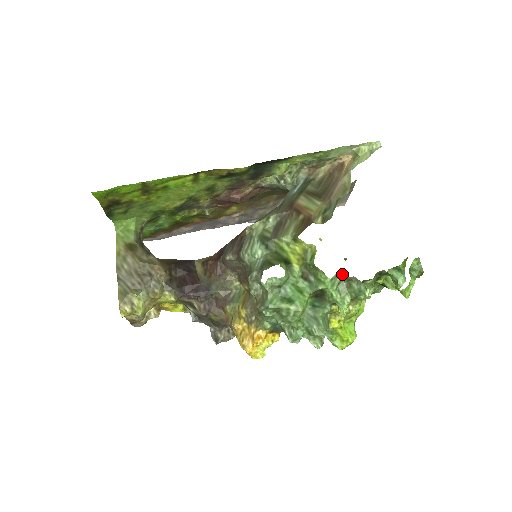
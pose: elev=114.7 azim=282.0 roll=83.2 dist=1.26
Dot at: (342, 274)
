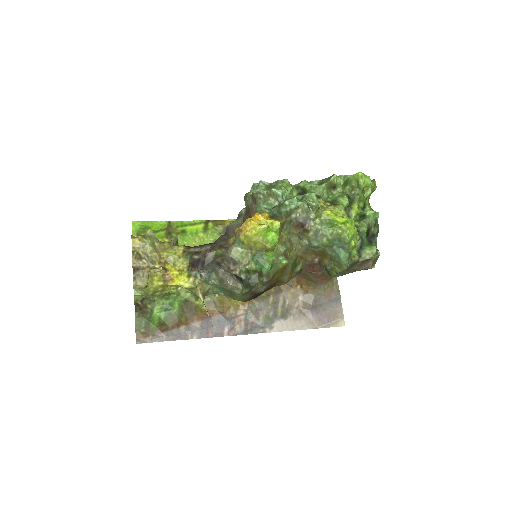
Dot at: (313, 181)
